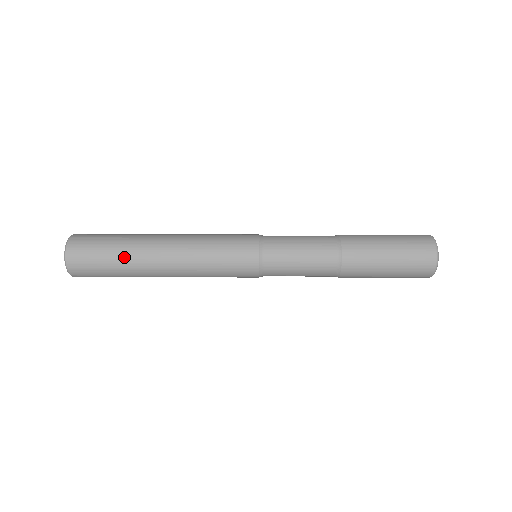
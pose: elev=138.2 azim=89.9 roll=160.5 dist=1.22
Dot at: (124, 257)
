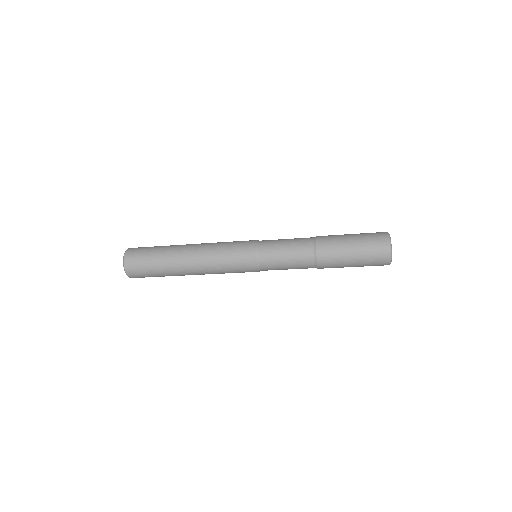
Dot at: (164, 247)
